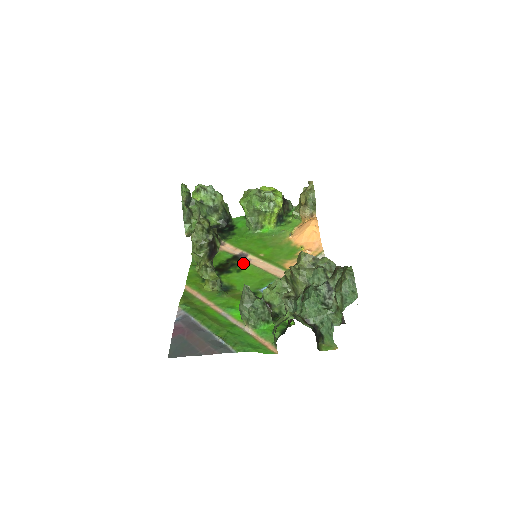
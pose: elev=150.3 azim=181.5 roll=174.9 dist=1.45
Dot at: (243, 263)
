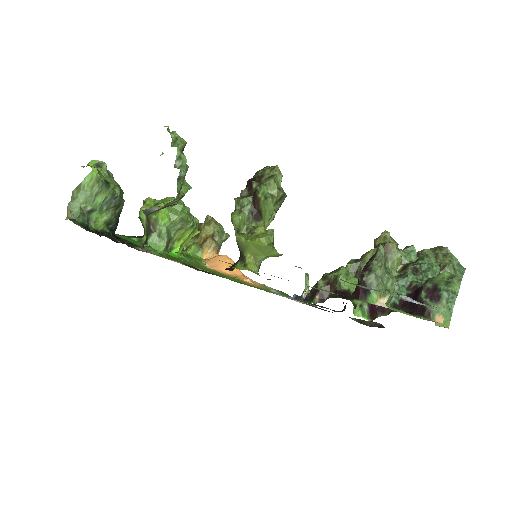
Dot at: occluded
